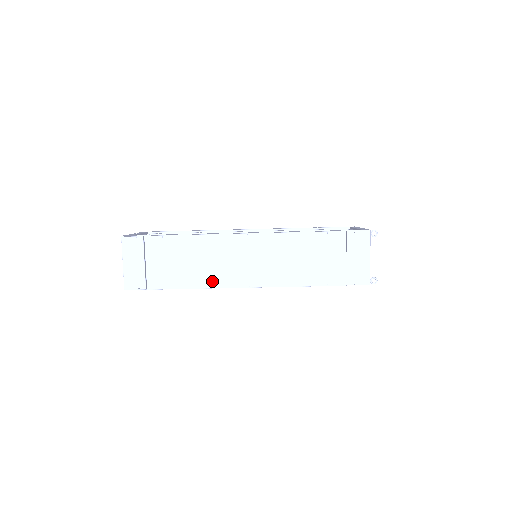
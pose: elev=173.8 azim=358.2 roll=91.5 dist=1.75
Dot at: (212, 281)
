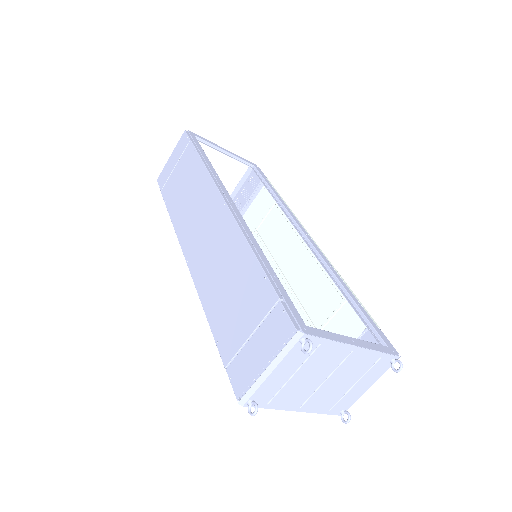
Dot at: (181, 226)
